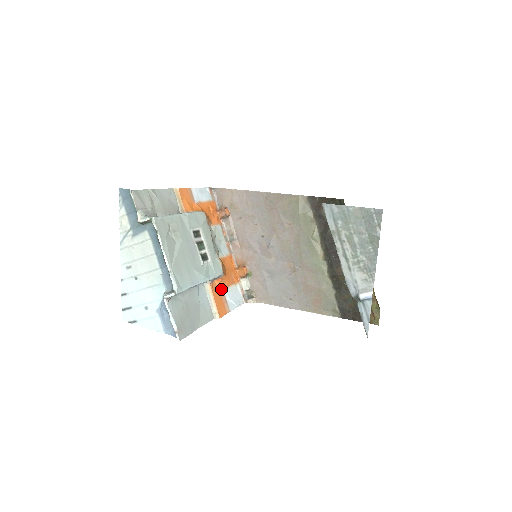
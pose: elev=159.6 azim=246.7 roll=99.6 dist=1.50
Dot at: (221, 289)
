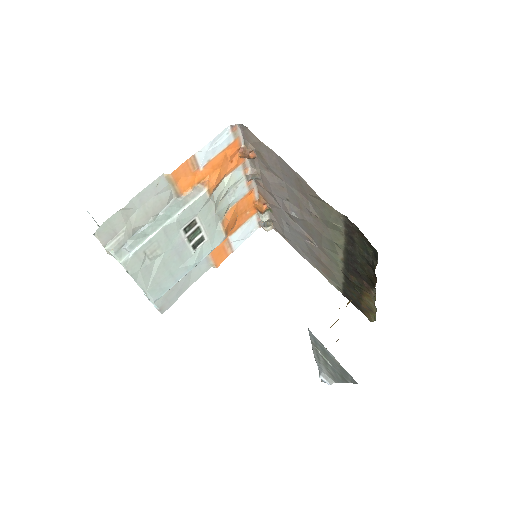
Dot at: (225, 239)
